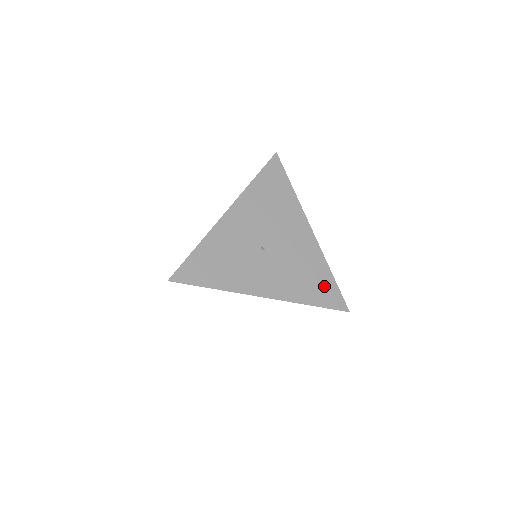
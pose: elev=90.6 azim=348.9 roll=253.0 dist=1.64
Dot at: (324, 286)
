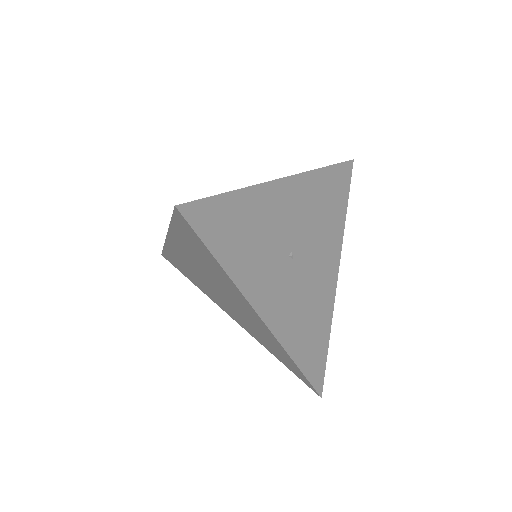
Dot at: (317, 349)
